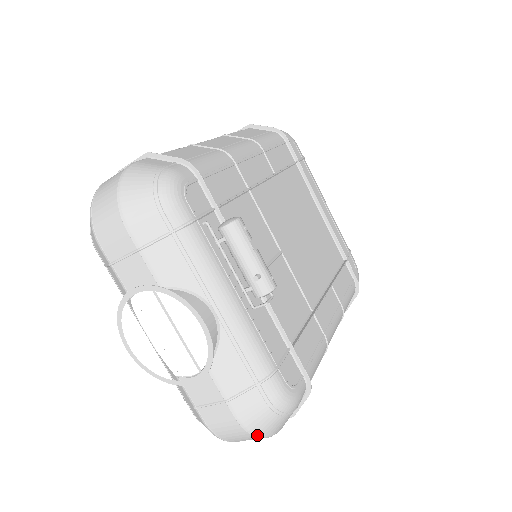
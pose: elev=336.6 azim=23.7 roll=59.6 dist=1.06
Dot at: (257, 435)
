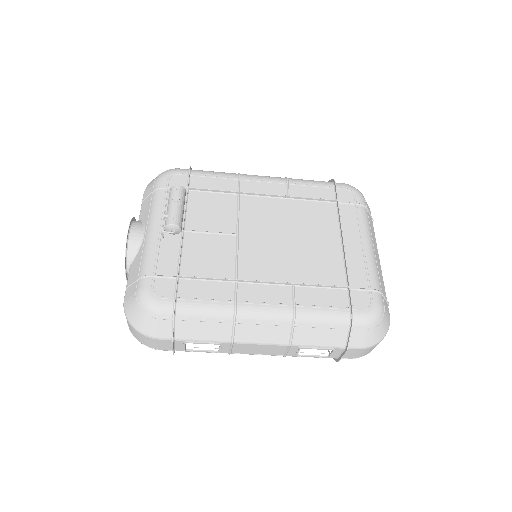
Dot at: (129, 320)
